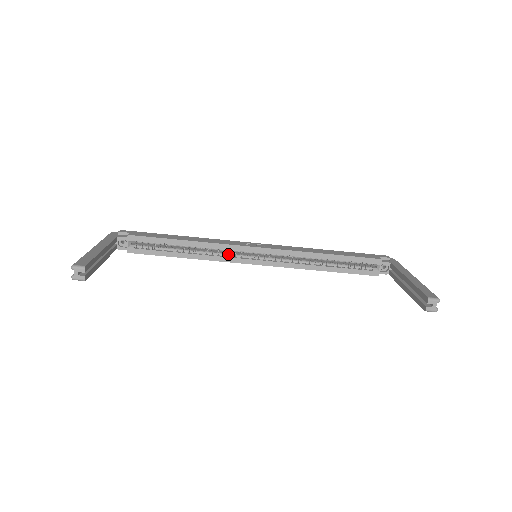
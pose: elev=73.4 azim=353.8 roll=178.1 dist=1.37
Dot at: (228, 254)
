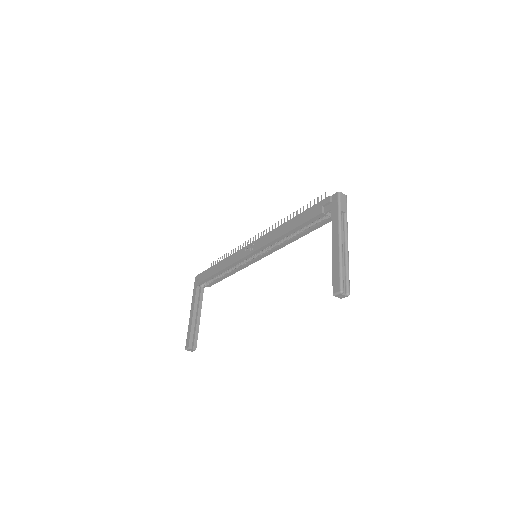
Dot at: (244, 262)
